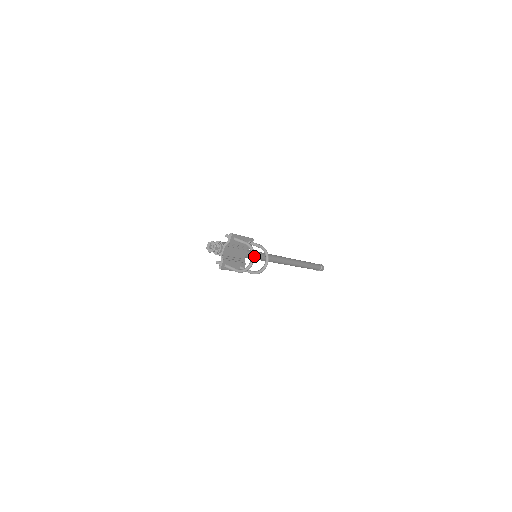
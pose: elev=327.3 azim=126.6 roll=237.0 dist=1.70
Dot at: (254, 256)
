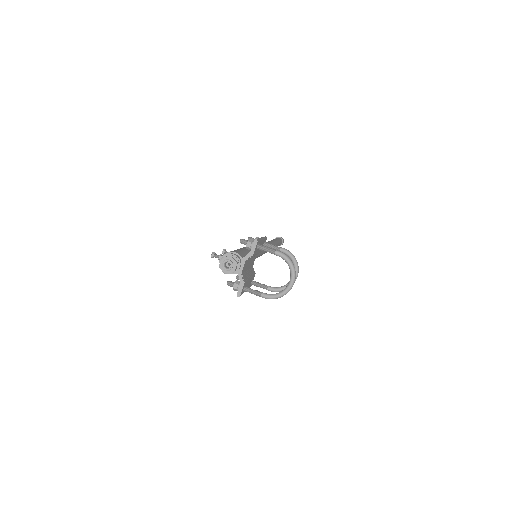
Dot at: (295, 274)
